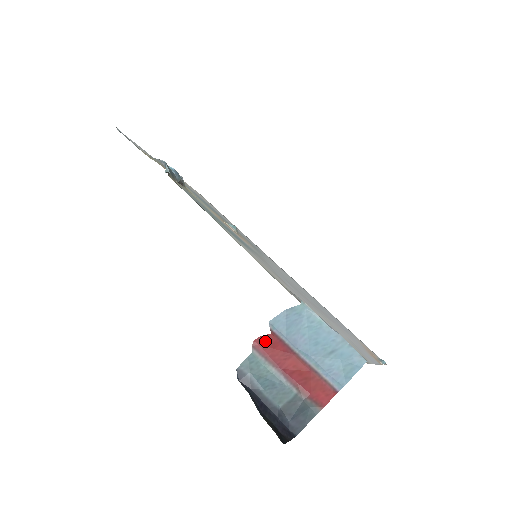
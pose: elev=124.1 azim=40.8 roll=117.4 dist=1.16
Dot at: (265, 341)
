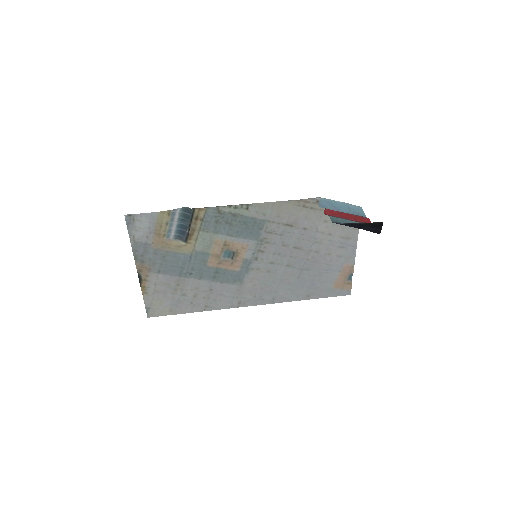
Dot at: (327, 212)
